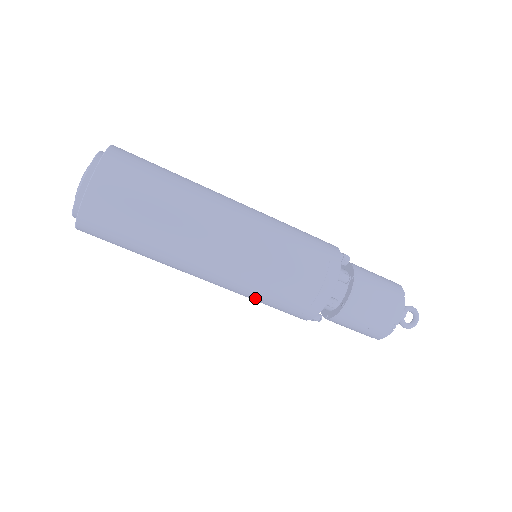
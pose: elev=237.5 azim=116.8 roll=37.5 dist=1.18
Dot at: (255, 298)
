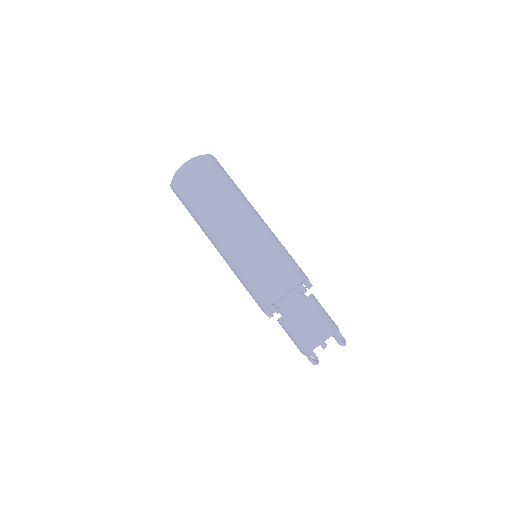
Dot at: (257, 260)
